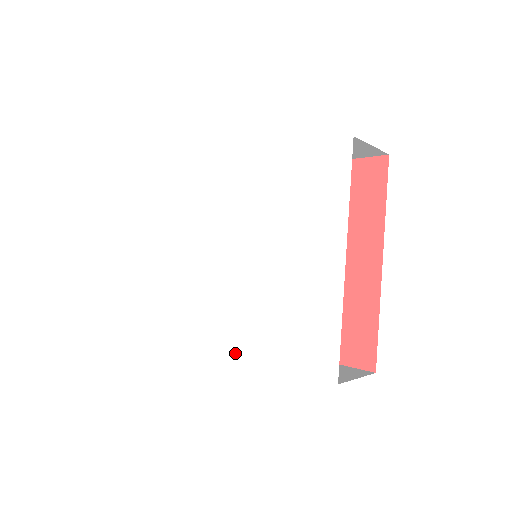
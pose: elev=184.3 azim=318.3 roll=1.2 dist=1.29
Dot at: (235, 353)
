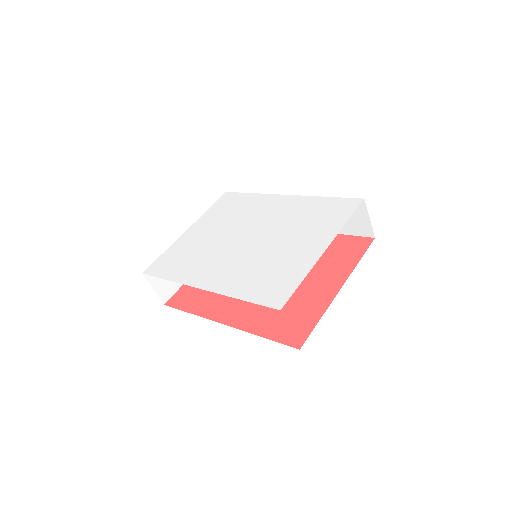
Dot at: (208, 288)
